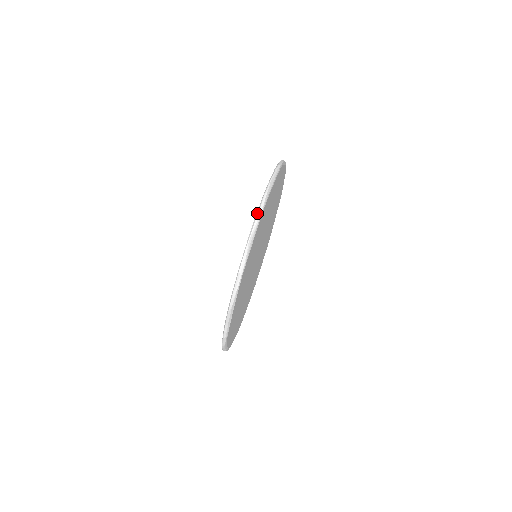
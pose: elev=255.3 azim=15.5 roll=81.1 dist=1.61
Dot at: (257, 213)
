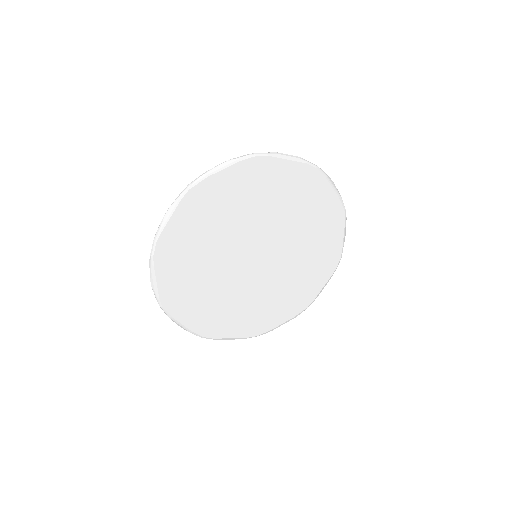
Dot at: (185, 189)
